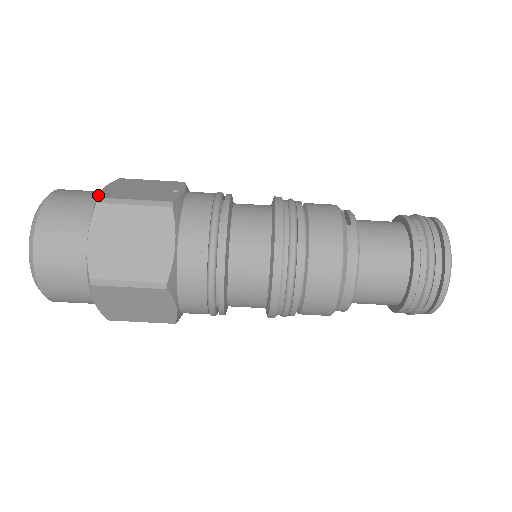
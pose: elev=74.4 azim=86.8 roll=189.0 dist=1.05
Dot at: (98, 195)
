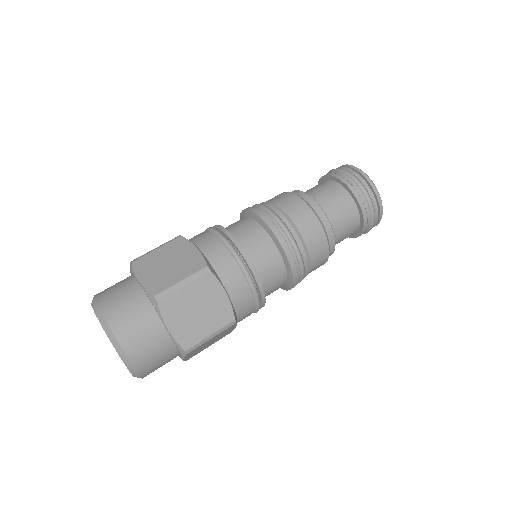
Dot at: (130, 264)
